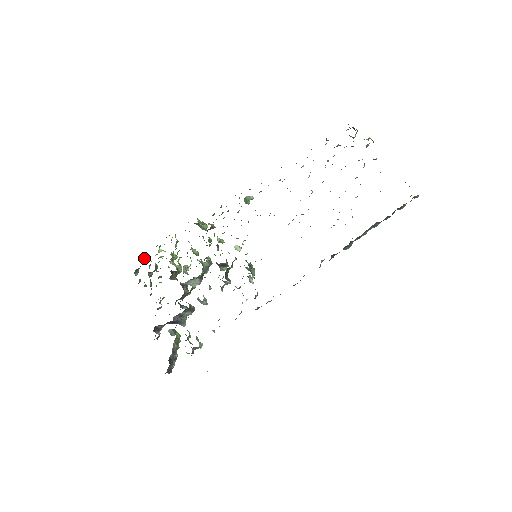
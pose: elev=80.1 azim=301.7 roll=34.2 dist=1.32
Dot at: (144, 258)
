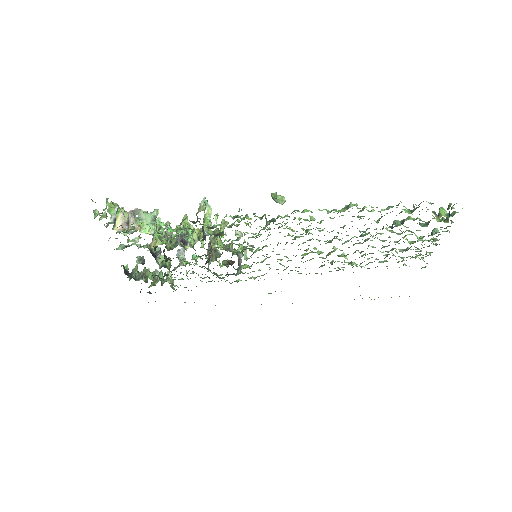
Dot at: (115, 222)
